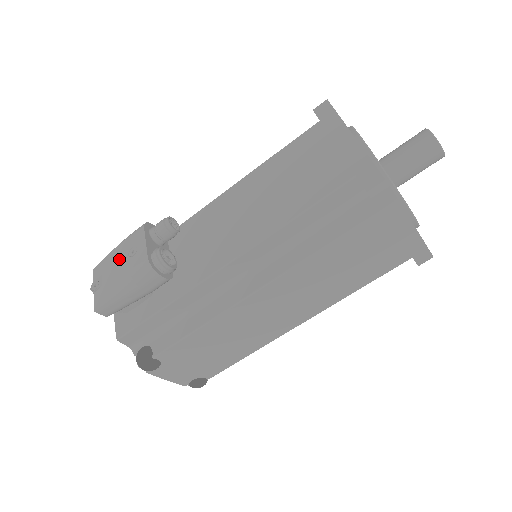
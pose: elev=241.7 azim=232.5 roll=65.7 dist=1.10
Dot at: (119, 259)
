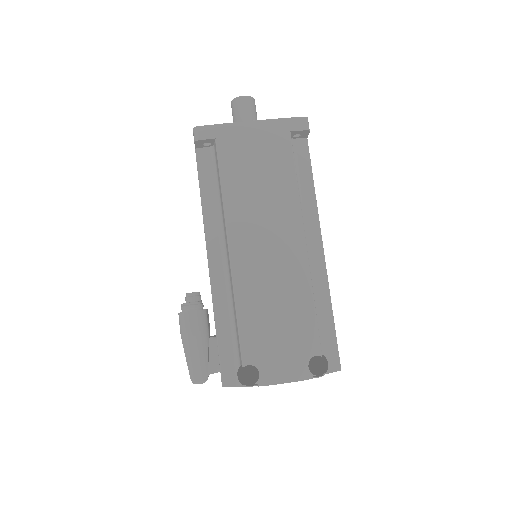
Dot at: occluded
